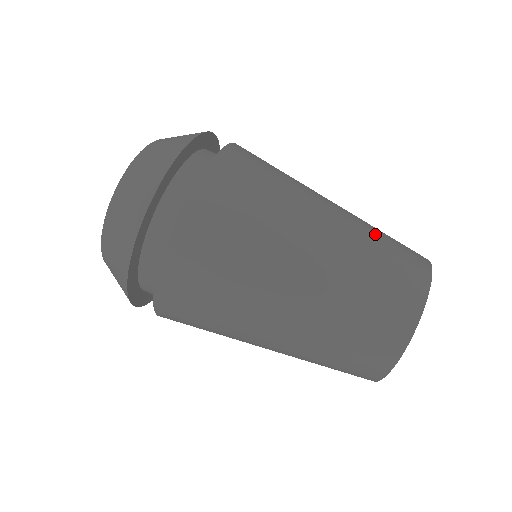
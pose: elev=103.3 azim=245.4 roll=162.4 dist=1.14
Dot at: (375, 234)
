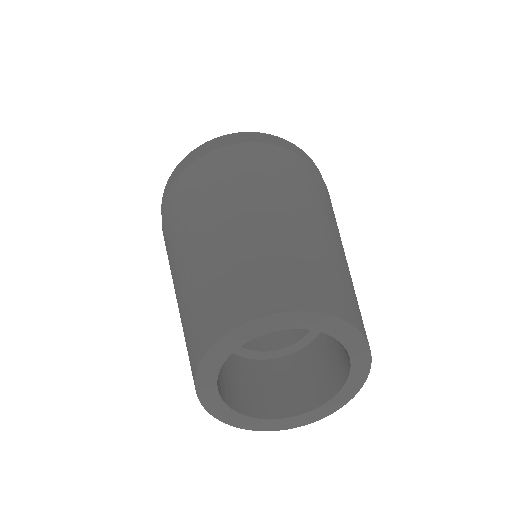
Dot at: (352, 284)
